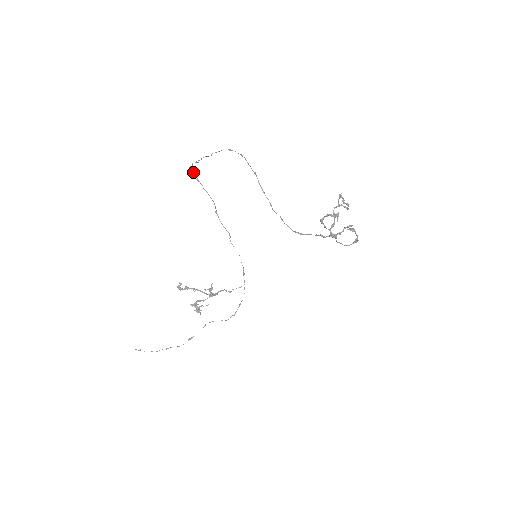
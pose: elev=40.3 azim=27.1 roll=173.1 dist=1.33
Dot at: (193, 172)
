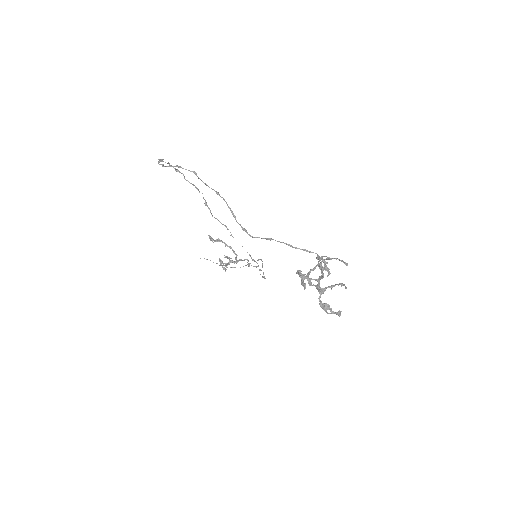
Dot at: (167, 163)
